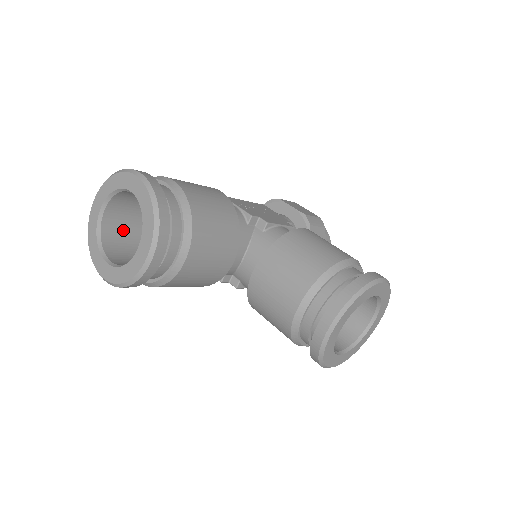
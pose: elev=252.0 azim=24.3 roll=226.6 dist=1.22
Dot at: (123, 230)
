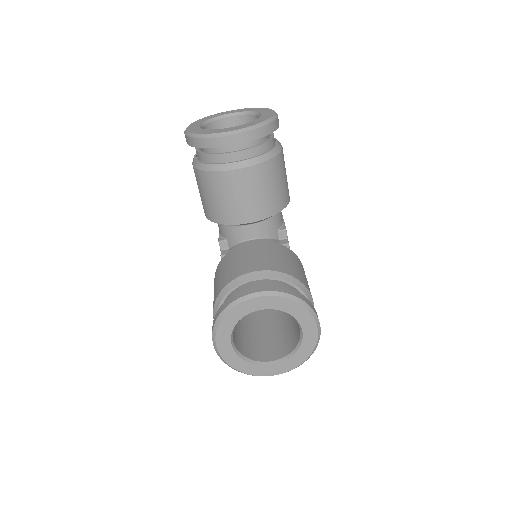
Dot at: occluded
